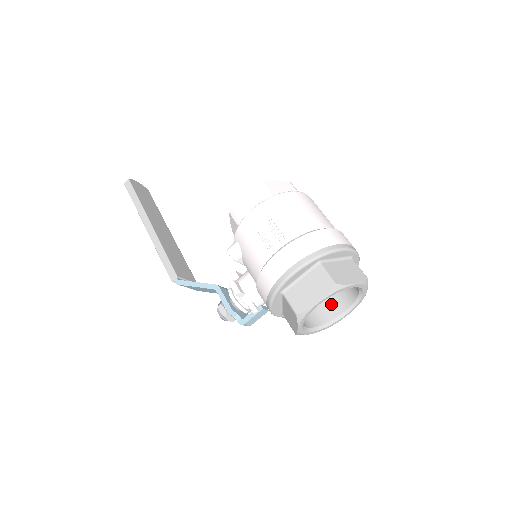
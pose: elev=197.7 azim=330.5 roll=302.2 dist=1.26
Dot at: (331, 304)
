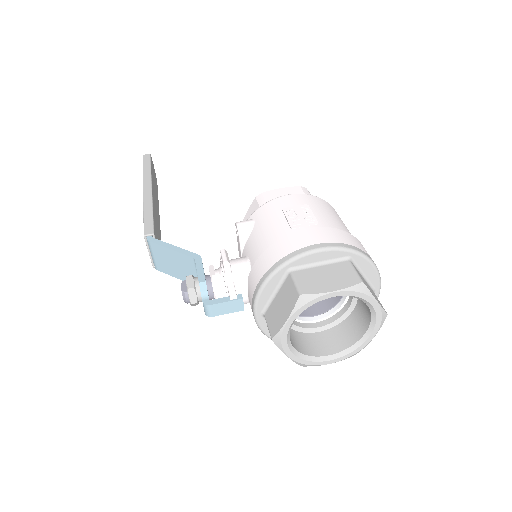
Dot at: (319, 341)
